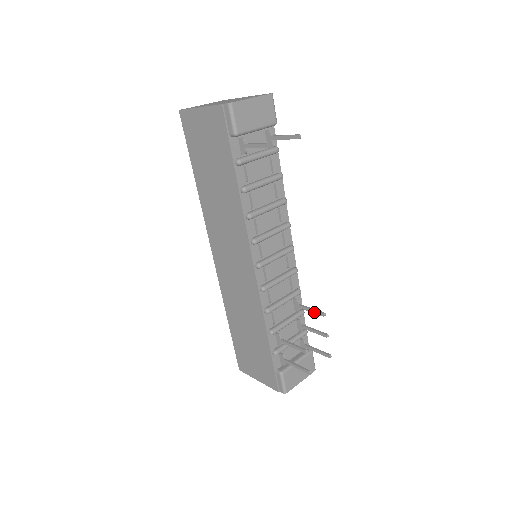
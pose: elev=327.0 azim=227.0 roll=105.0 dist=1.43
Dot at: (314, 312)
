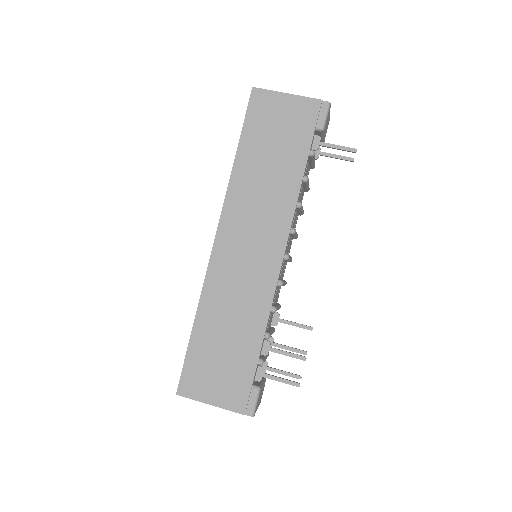
Dot at: (300, 326)
